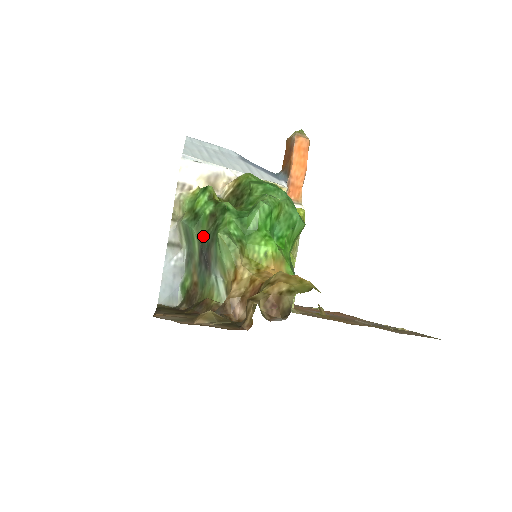
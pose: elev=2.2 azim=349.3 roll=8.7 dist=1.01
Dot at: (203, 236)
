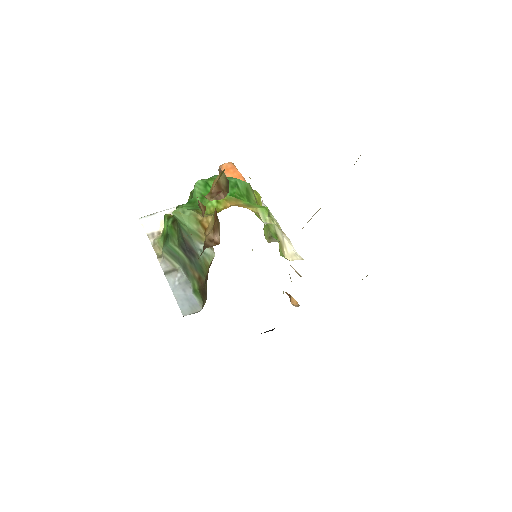
Dot at: (177, 240)
